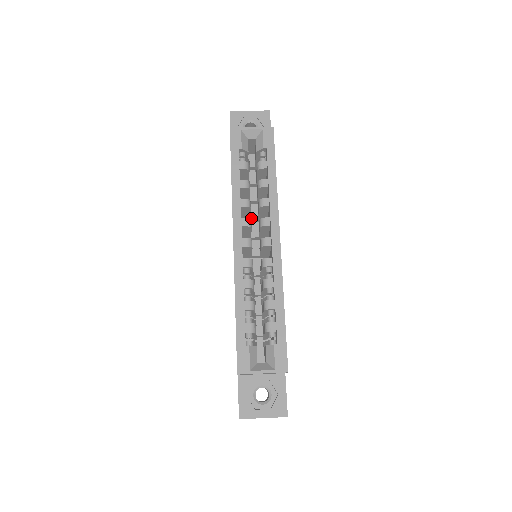
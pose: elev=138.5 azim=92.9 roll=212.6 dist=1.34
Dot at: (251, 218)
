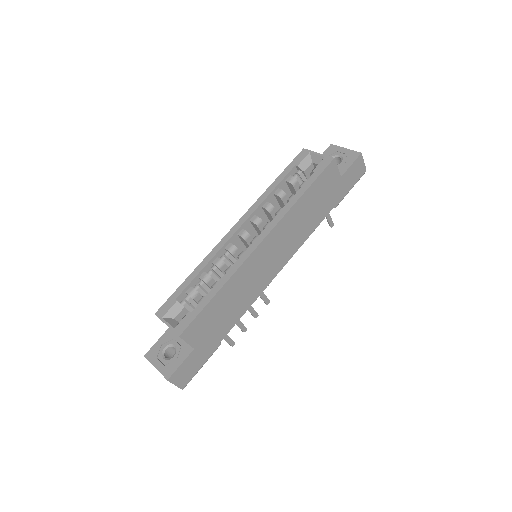
Dot at: occluded
